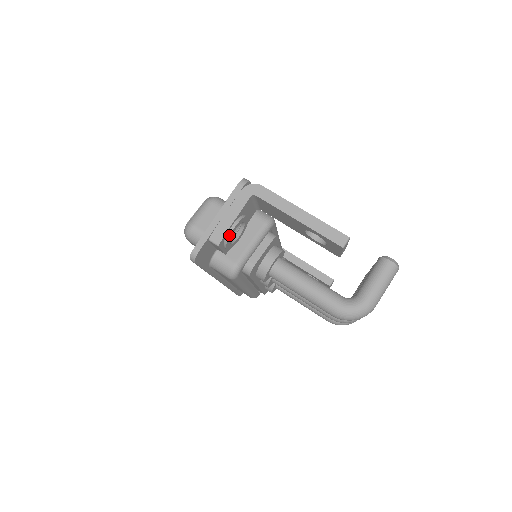
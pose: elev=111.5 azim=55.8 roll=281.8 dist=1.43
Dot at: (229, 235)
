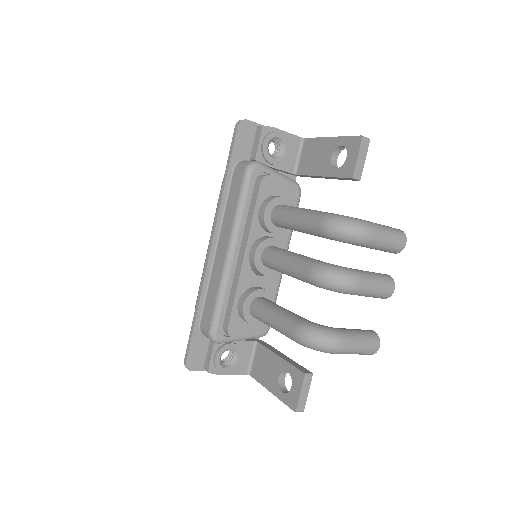
Dot at: (274, 131)
